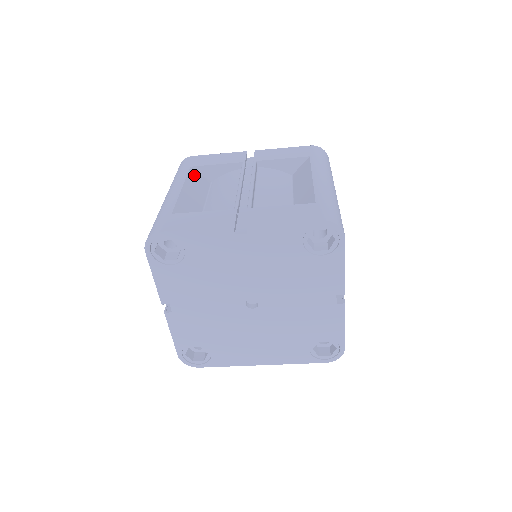
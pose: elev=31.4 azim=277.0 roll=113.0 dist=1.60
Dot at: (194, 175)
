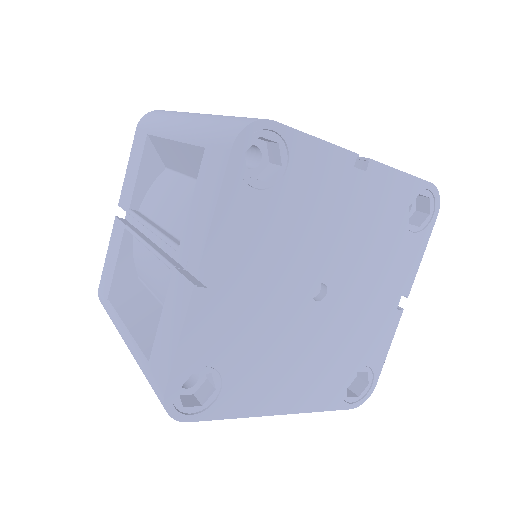
Dot at: occluded
